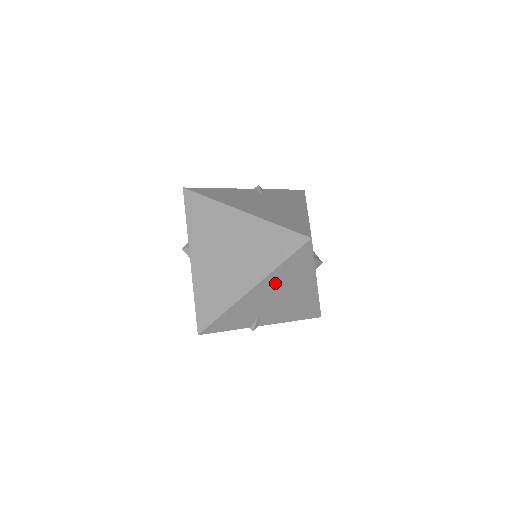
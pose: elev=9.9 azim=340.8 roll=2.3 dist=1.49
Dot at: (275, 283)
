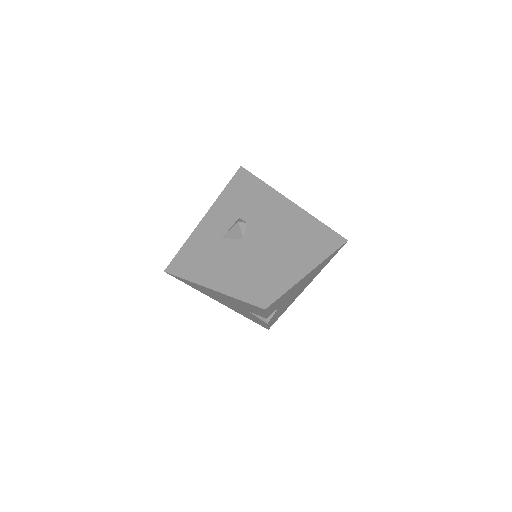
Dot at: (313, 273)
